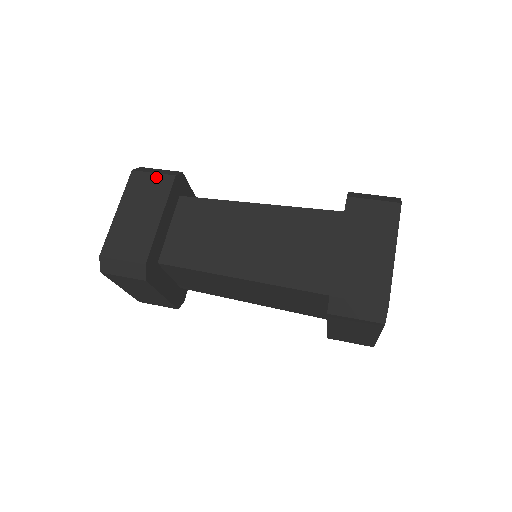
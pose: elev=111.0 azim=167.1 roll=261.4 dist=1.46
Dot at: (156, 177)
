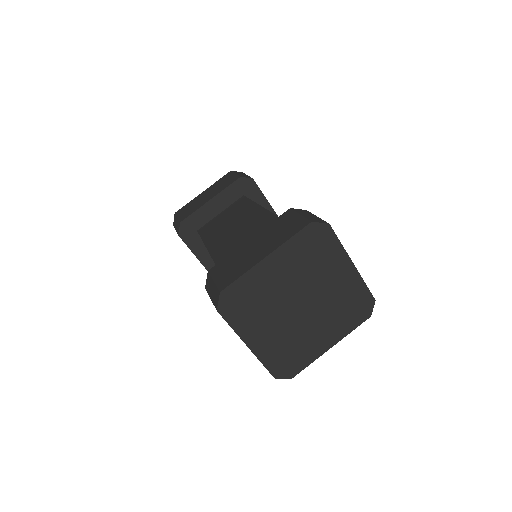
Dot at: (234, 176)
